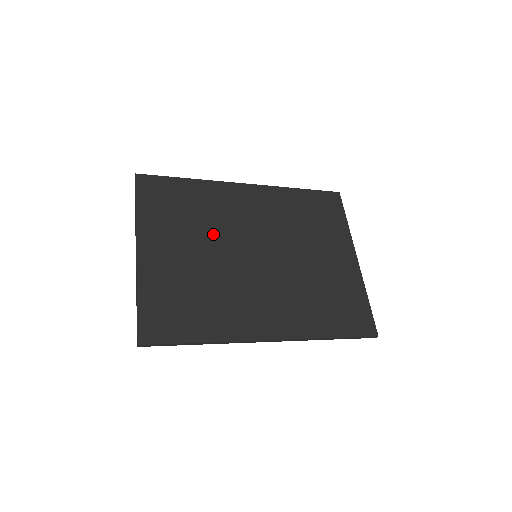
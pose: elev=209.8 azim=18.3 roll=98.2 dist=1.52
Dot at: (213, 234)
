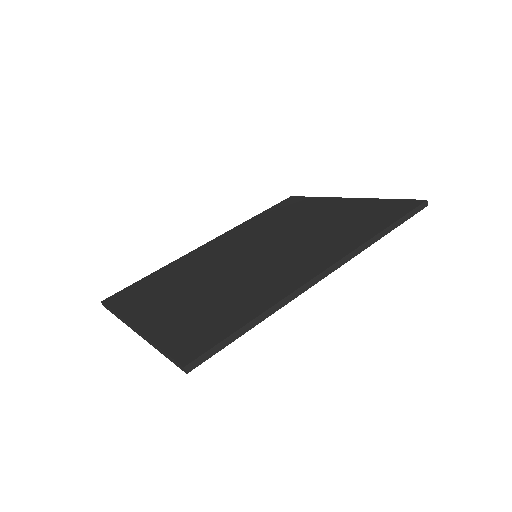
Dot at: (202, 274)
